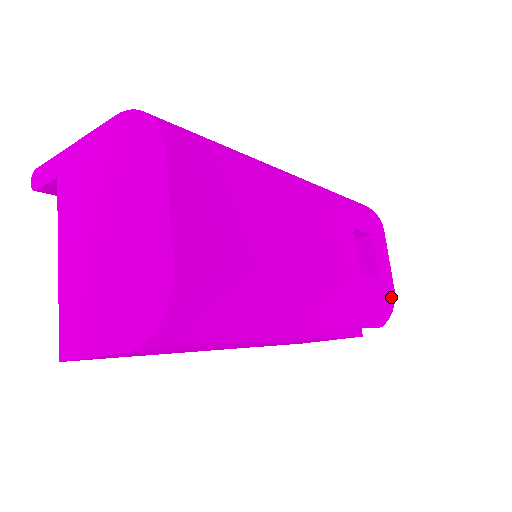
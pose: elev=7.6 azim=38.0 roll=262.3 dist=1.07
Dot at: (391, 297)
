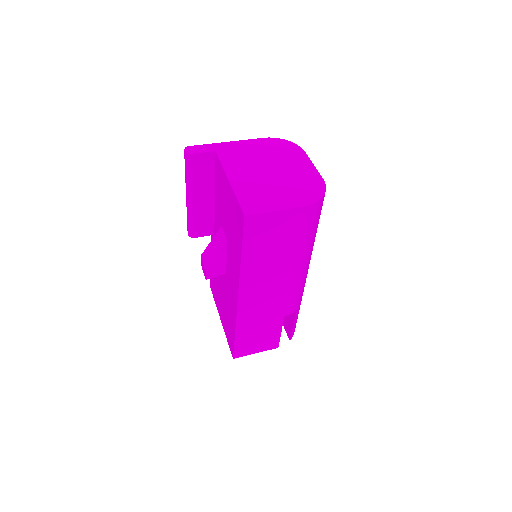
Dot at: occluded
